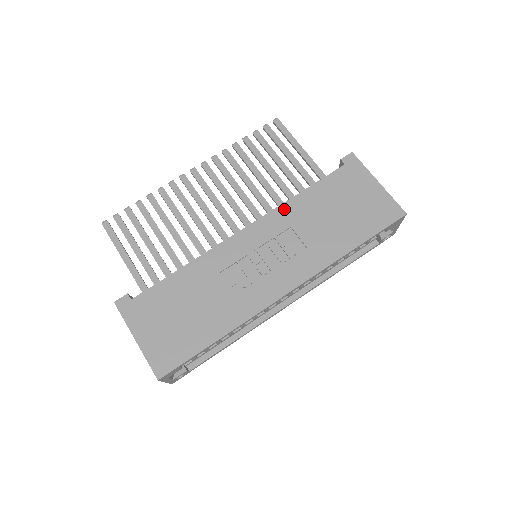
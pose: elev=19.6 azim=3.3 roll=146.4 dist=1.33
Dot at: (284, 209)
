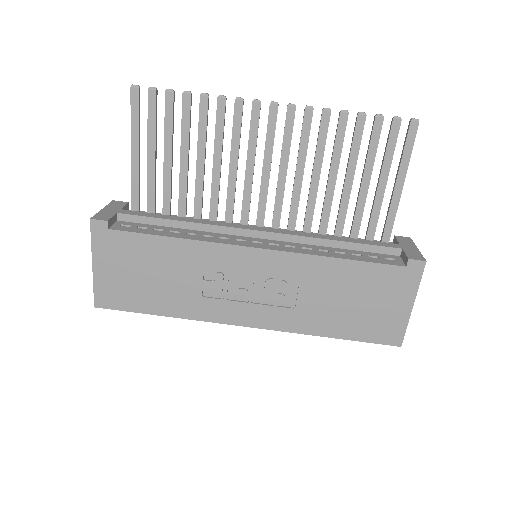
Dot at: (310, 261)
